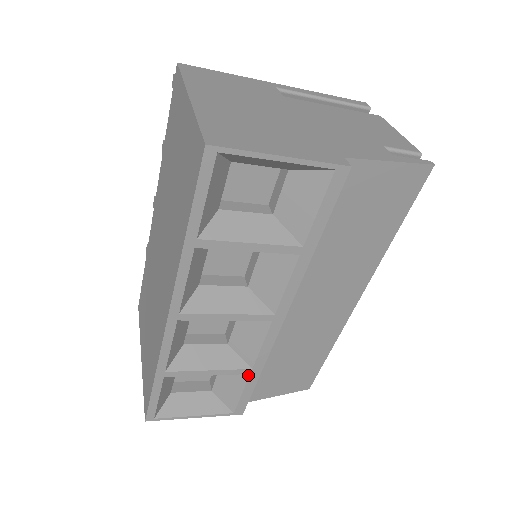
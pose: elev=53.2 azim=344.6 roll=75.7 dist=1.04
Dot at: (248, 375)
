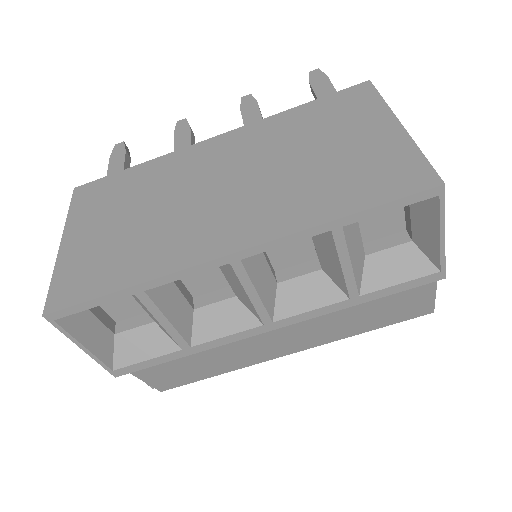
Dot at: (179, 349)
